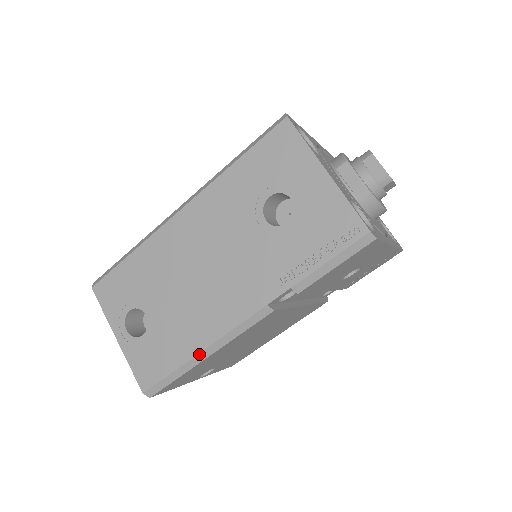
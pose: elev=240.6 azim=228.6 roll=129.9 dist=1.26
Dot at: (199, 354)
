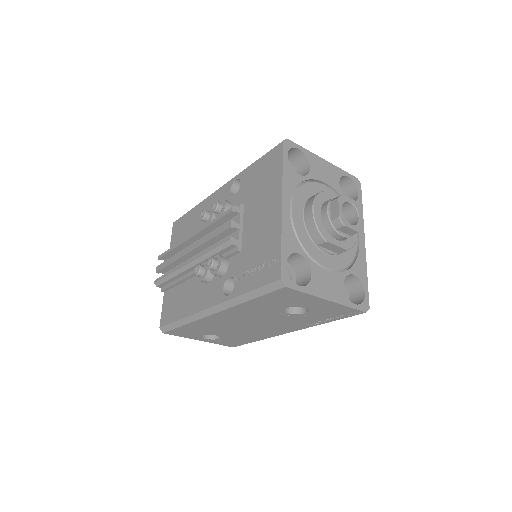
Dot at: (263, 339)
